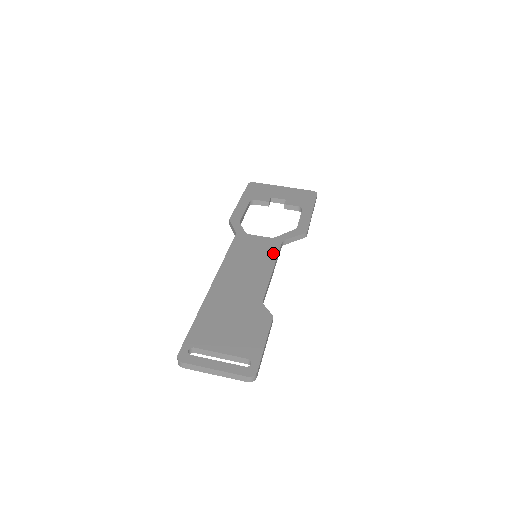
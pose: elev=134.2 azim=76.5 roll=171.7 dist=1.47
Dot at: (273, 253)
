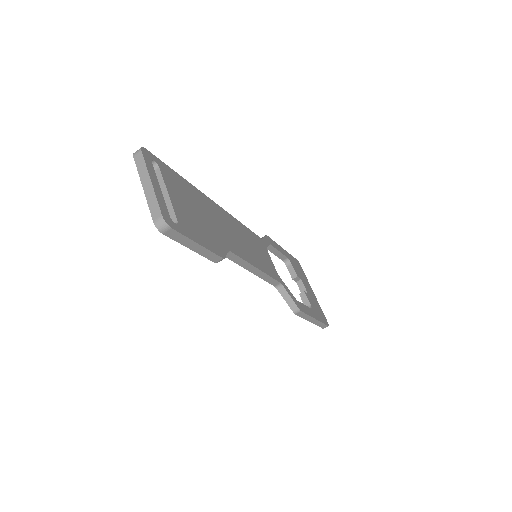
Dot at: (269, 271)
